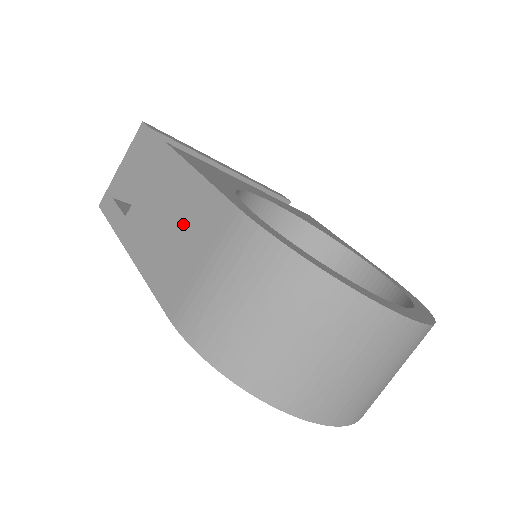
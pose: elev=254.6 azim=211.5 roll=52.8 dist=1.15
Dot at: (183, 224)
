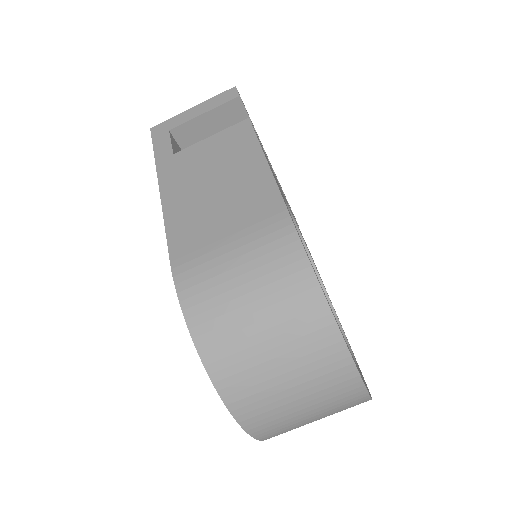
Dot at: (229, 195)
